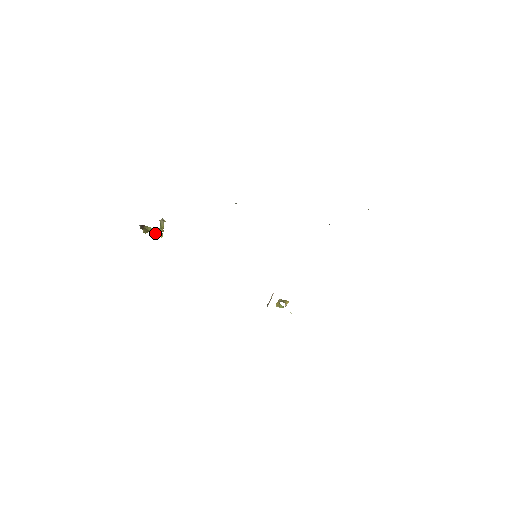
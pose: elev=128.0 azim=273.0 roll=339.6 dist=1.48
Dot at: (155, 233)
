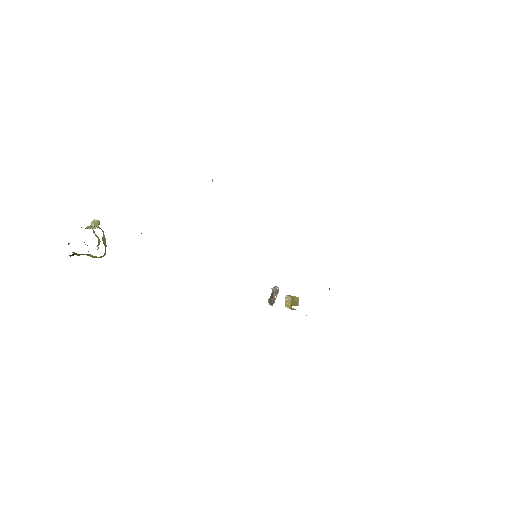
Dot at: (97, 257)
